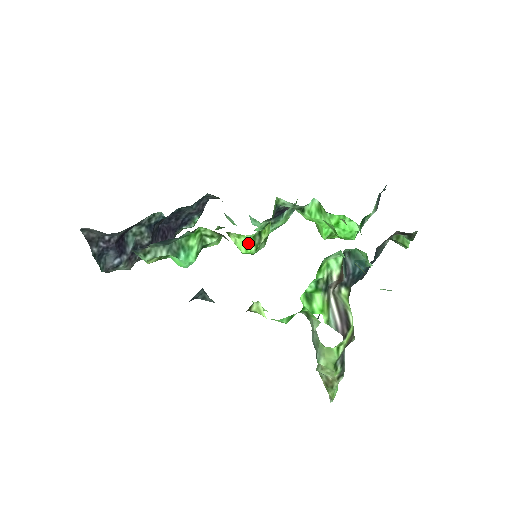
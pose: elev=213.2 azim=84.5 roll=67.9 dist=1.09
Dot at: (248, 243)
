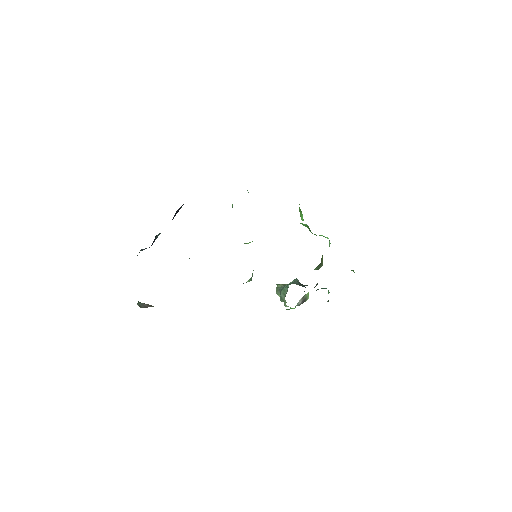
Dot at: (250, 242)
